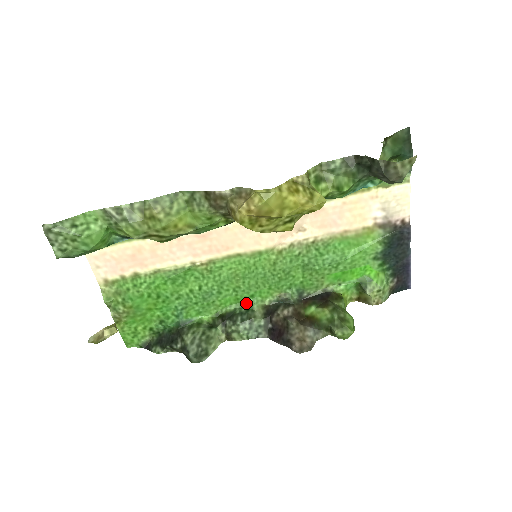
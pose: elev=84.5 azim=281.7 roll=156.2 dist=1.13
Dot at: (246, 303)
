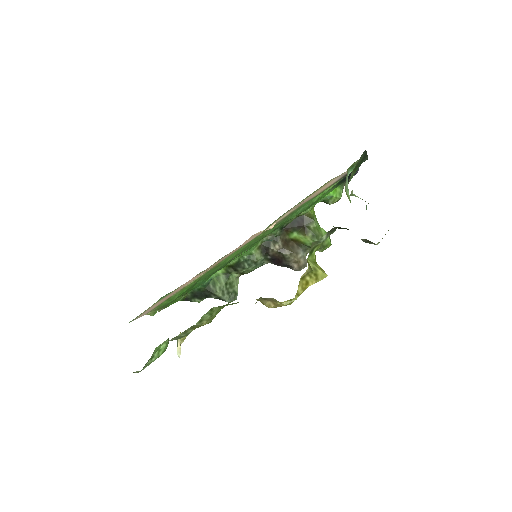
Dot at: (245, 253)
